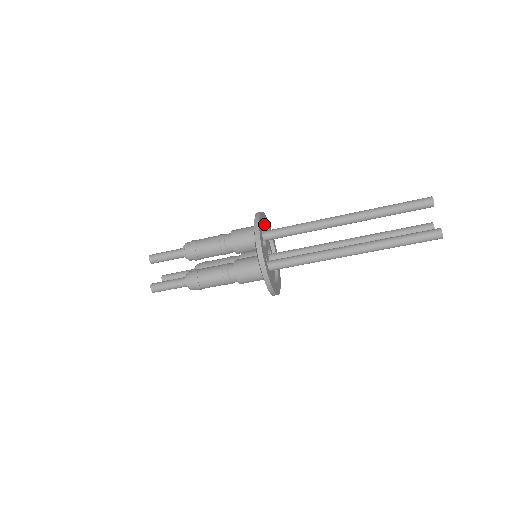
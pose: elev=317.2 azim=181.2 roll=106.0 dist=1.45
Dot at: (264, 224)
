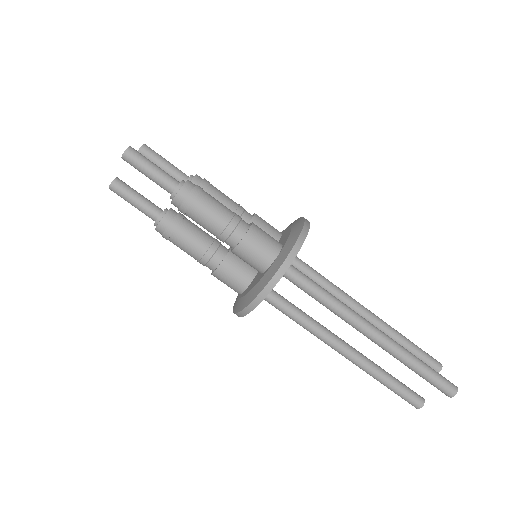
Dot at: occluded
